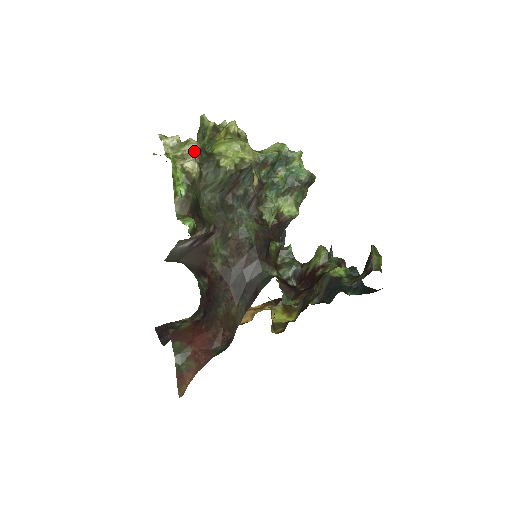
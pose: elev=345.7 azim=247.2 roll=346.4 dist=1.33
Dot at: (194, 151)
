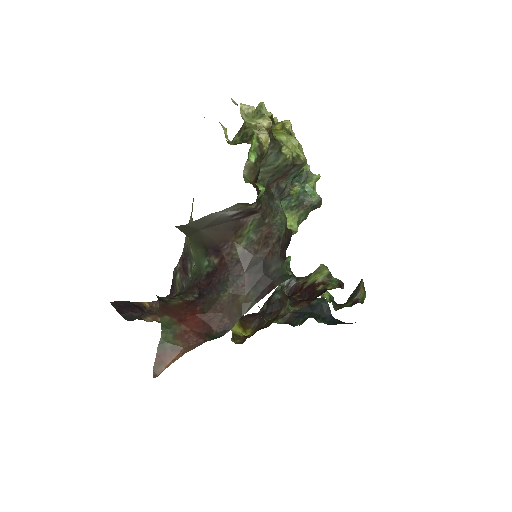
Dot at: (267, 127)
